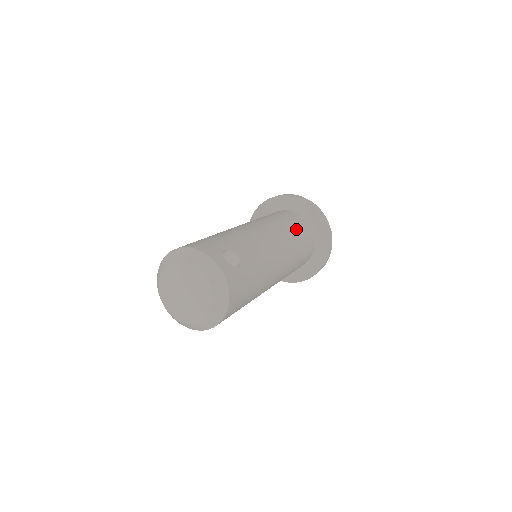
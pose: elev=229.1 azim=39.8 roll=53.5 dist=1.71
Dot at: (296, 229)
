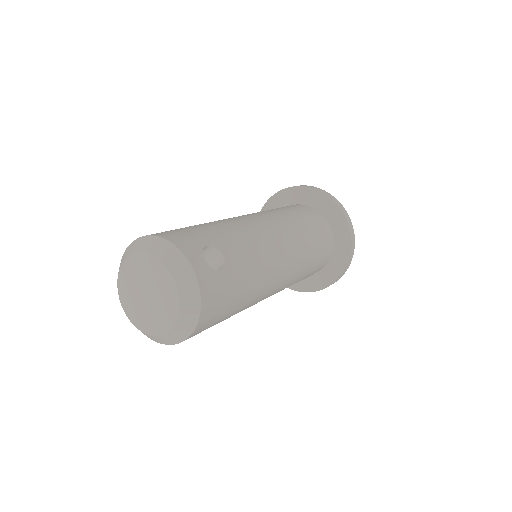
Dot at: (310, 229)
